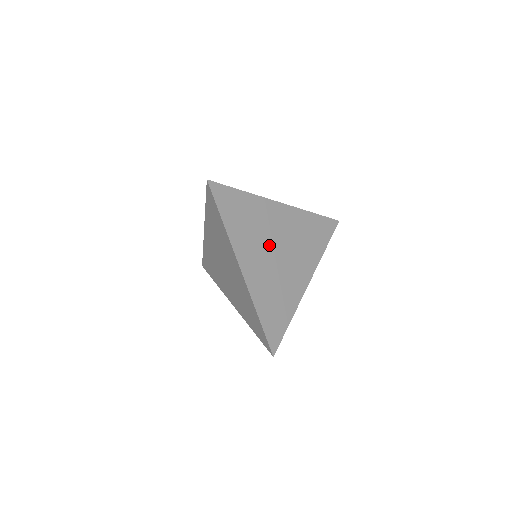
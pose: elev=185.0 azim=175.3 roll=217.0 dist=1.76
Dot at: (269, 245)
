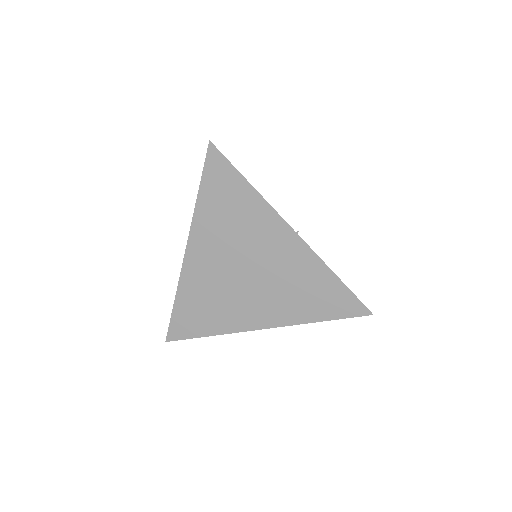
Dot at: (239, 256)
